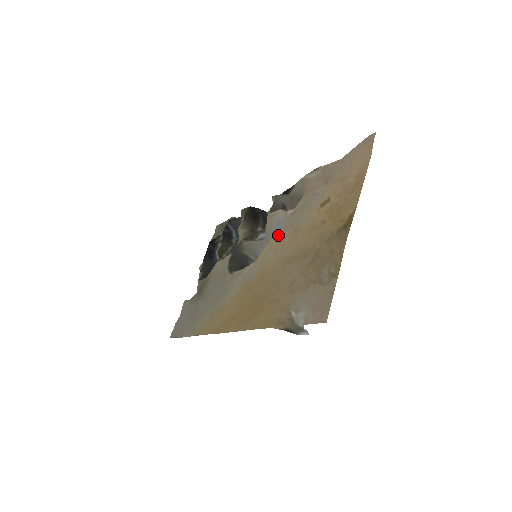
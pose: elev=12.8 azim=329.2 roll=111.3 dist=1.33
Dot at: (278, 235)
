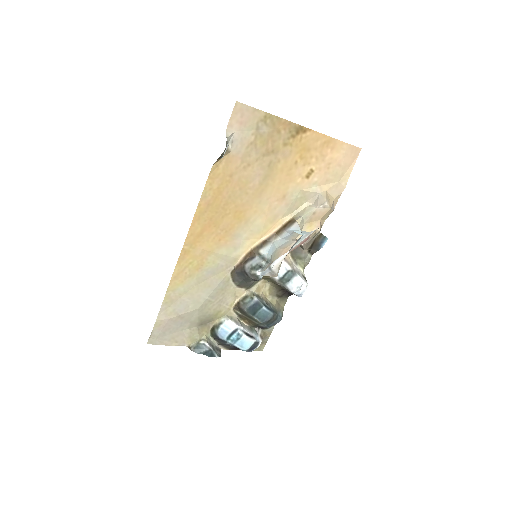
Dot at: (275, 220)
